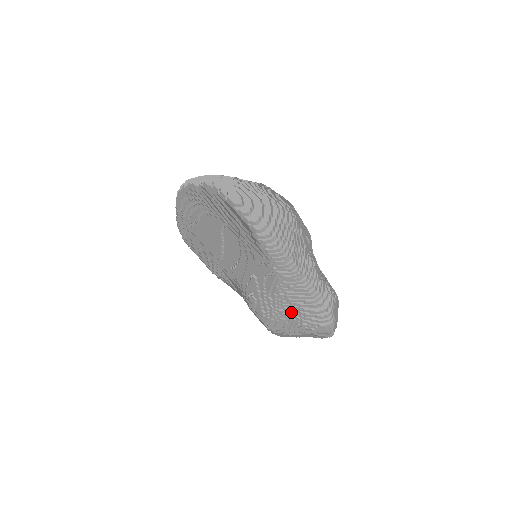
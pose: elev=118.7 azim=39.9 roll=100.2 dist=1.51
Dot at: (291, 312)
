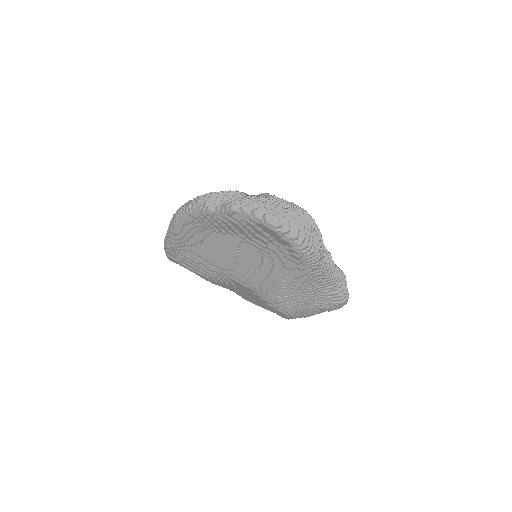
Dot at: (316, 300)
